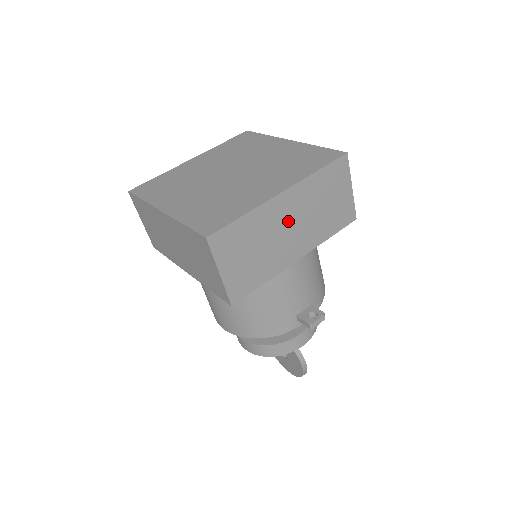
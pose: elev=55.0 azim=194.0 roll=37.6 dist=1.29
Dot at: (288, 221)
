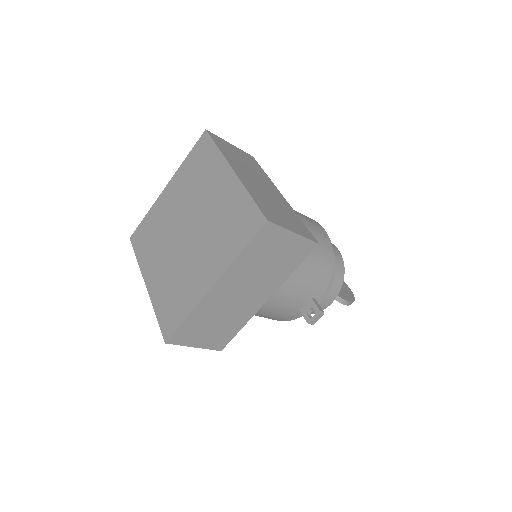
Dot at: (235, 293)
